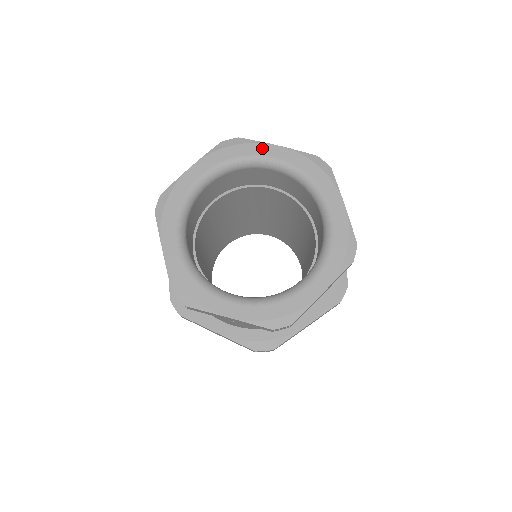
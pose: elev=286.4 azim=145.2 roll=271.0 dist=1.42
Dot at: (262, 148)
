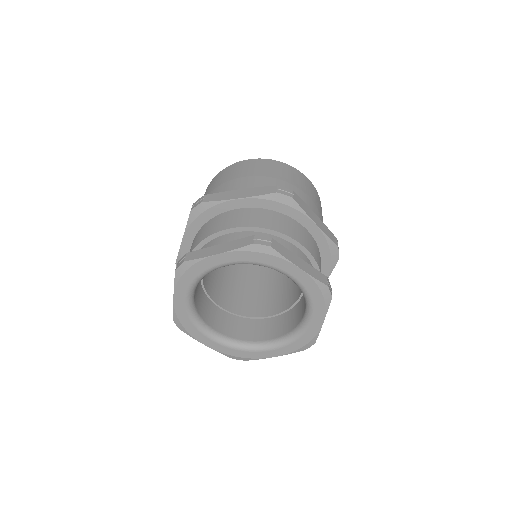
Dot at: (208, 262)
